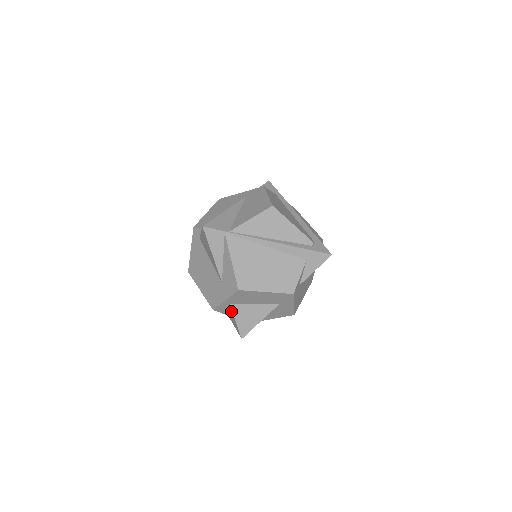
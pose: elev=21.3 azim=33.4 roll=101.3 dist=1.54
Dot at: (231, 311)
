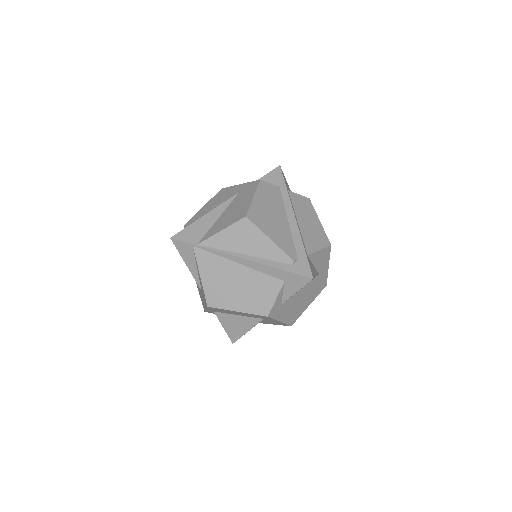
Dot at: (218, 317)
